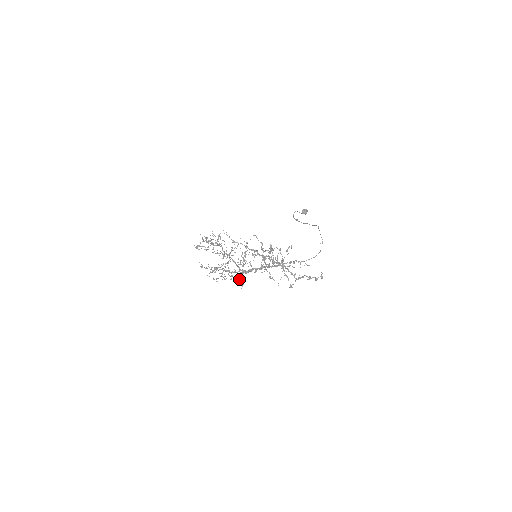
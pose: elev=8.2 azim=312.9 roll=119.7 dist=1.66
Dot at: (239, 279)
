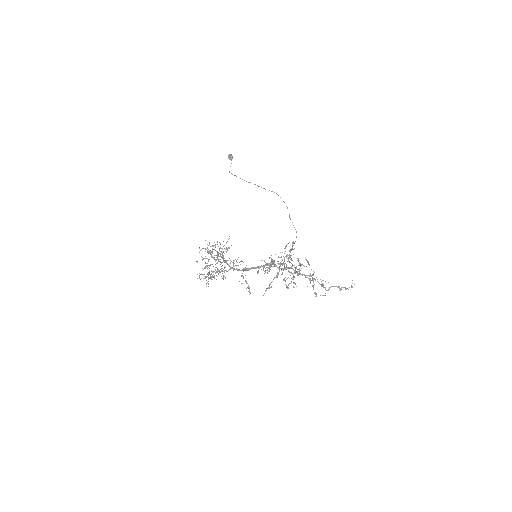
Dot at: (248, 287)
